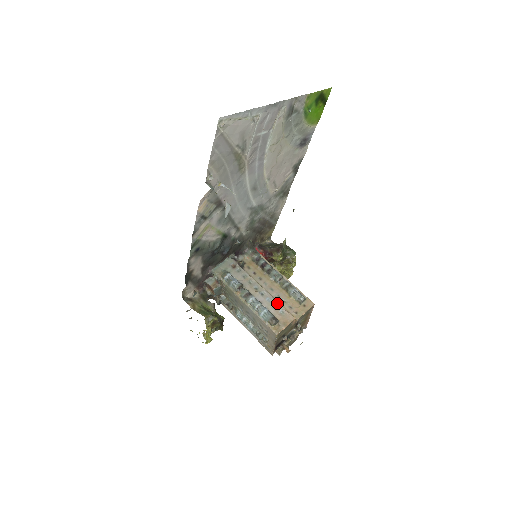
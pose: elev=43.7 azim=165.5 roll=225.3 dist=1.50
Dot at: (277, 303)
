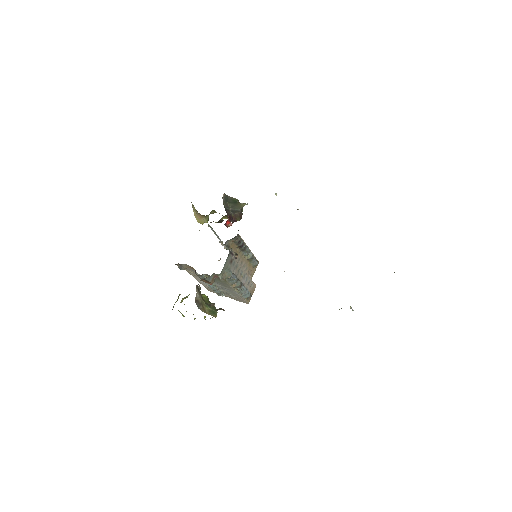
Dot at: (250, 279)
